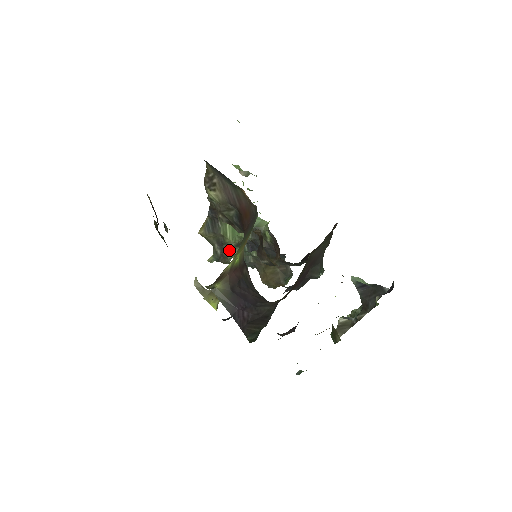
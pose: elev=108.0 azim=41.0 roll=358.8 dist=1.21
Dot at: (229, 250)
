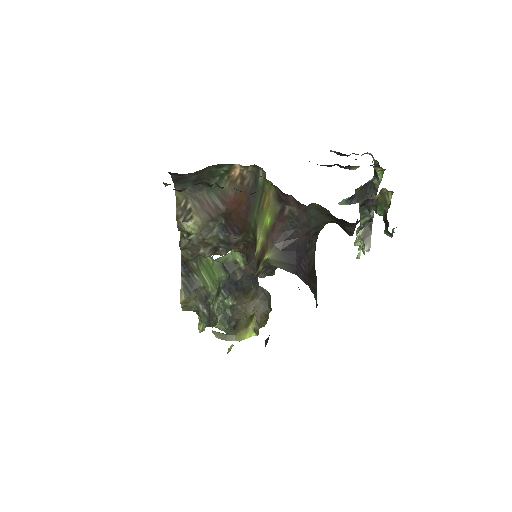
Dot at: (213, 304)
